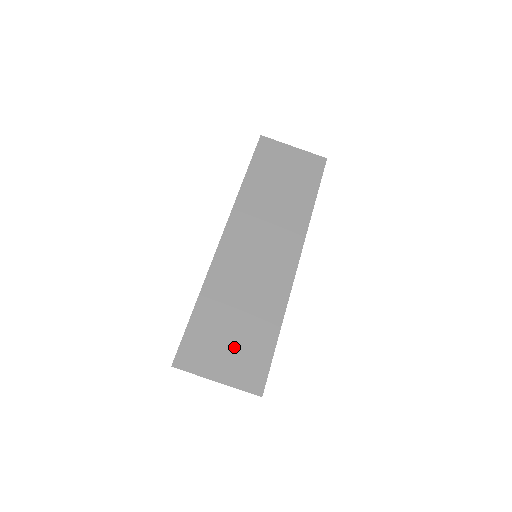
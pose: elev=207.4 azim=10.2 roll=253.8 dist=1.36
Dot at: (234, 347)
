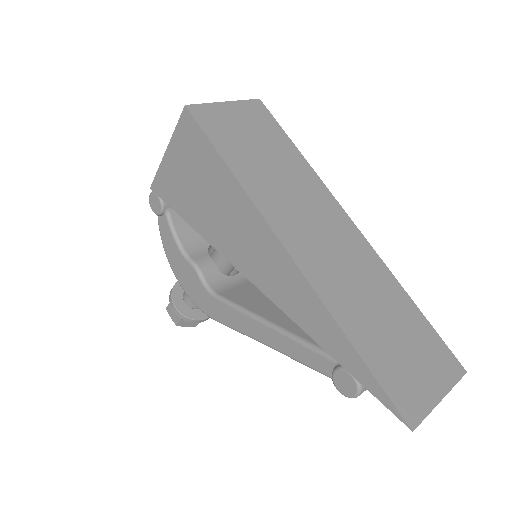
Dot at: (415, 354)
